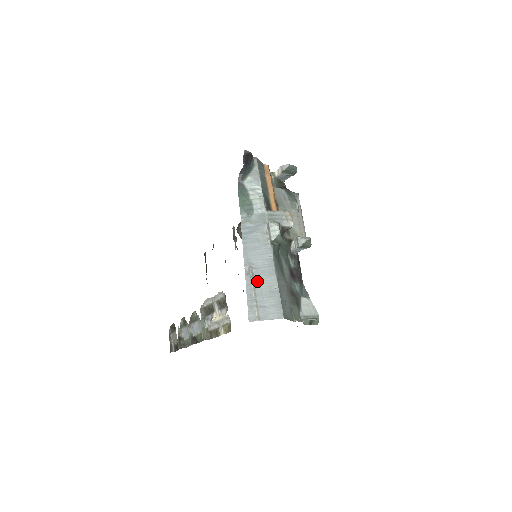
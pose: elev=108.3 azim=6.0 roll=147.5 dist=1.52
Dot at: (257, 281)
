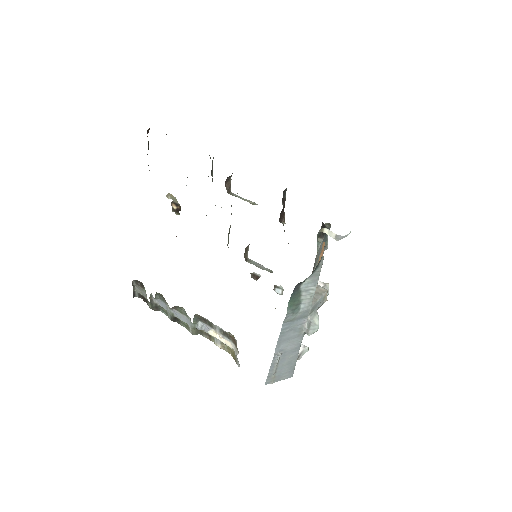
Dot at: (281, 360)
